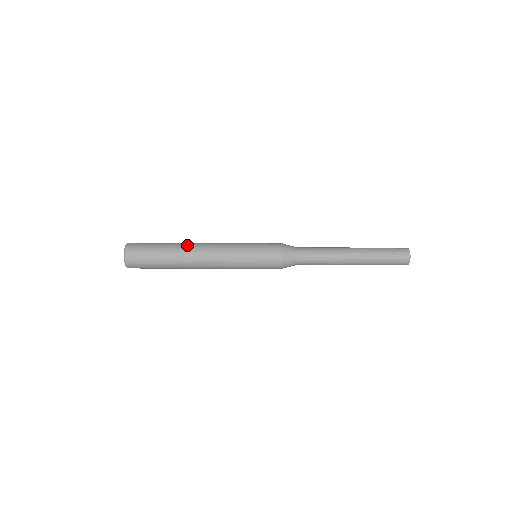
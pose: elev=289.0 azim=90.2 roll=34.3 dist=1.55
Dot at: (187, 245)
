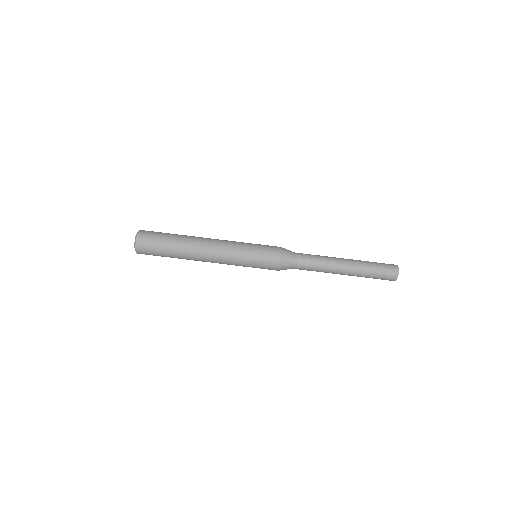
Dot at: (192, 247)
